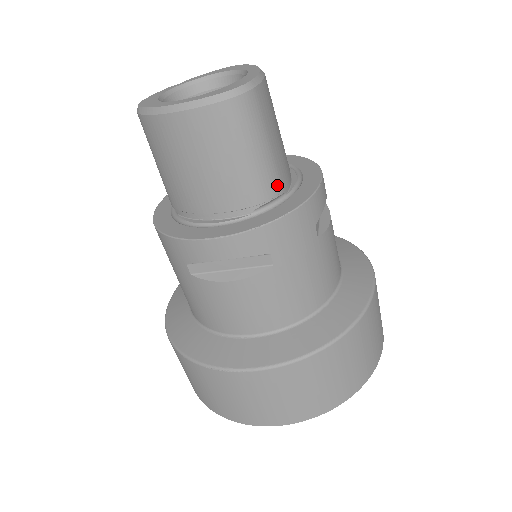
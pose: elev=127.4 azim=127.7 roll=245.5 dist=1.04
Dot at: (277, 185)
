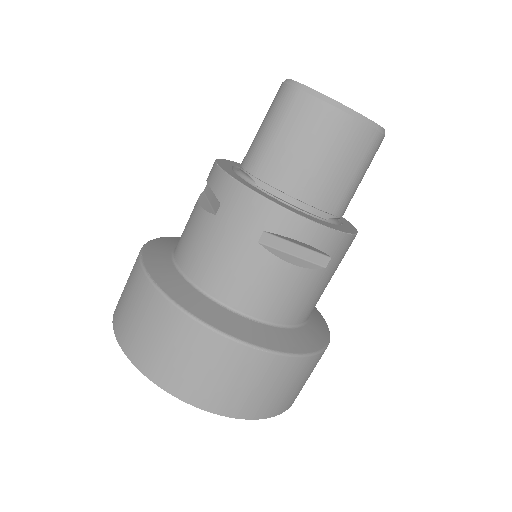
Dot at: occluded
